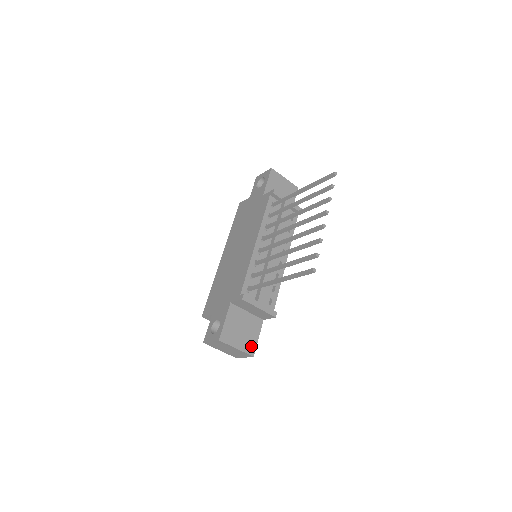
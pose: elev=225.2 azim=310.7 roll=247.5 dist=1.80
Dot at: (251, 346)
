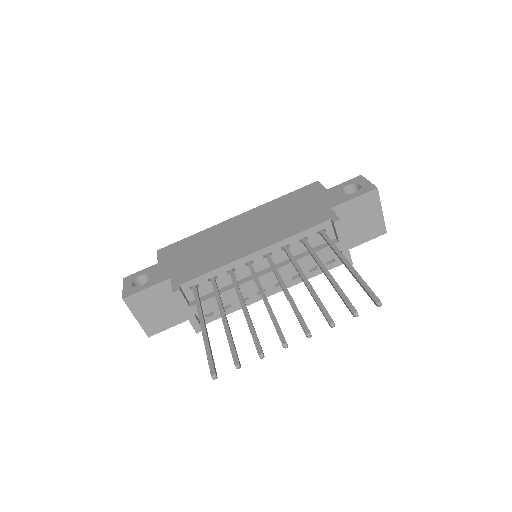
Dot at: (155, 328)
